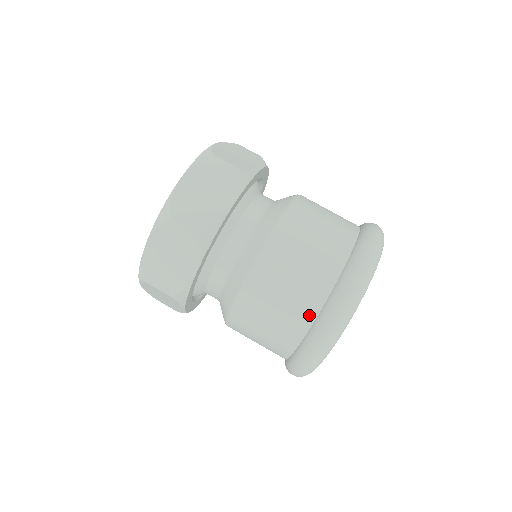
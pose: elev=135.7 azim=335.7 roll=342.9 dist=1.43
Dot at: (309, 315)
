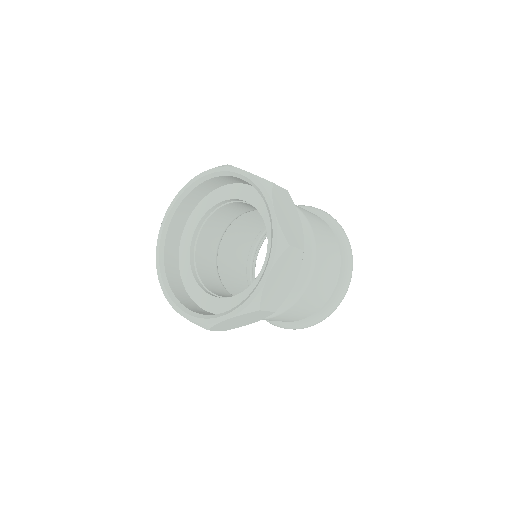
Dot at: (308, 315)
